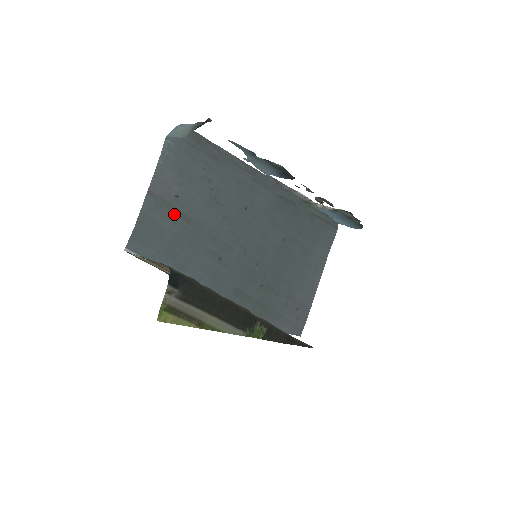
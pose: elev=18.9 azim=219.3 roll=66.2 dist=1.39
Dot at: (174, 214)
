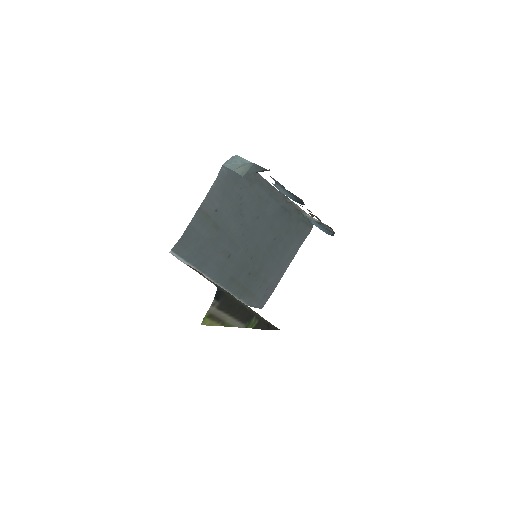
Dot at: (210, 224)
